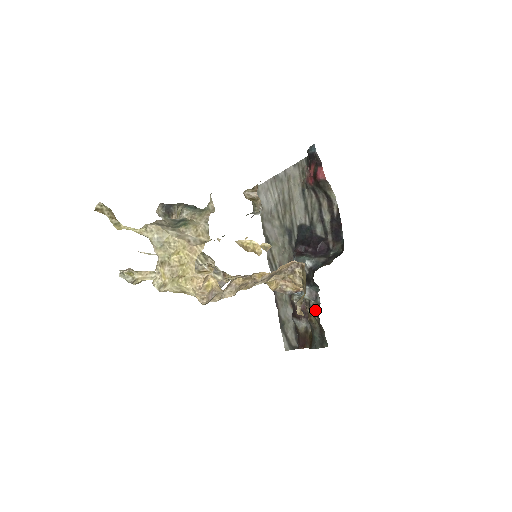
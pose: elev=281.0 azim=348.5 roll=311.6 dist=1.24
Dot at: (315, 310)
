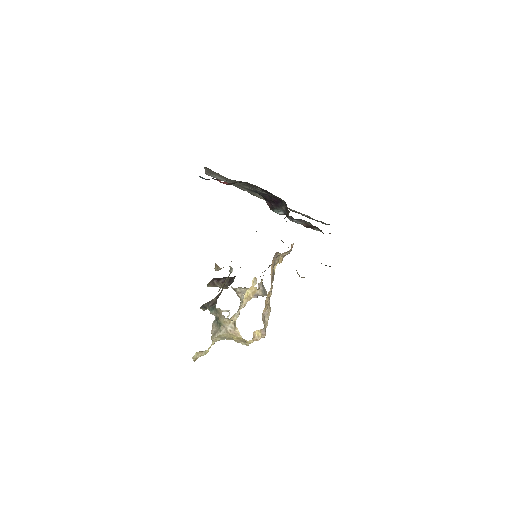
Dot at: (312, 225)
